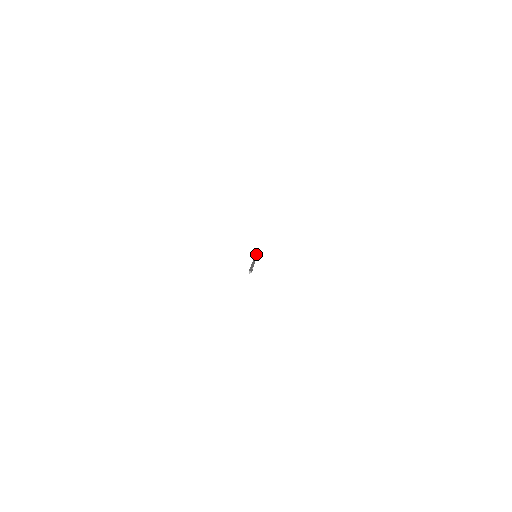
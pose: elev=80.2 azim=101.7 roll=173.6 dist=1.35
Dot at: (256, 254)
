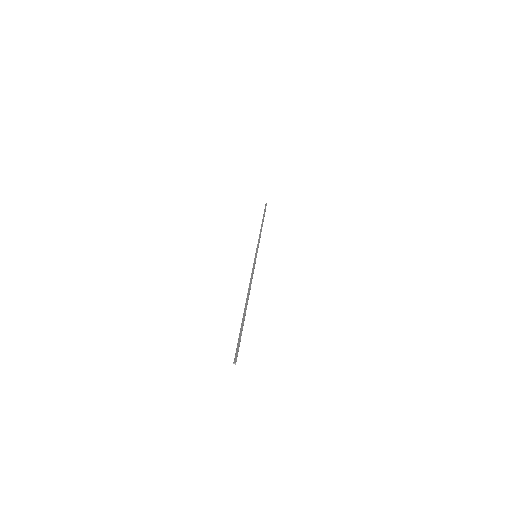
Dot at: (257, 251)
